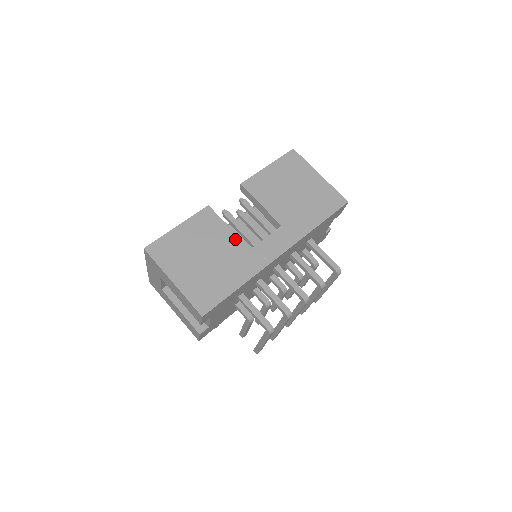
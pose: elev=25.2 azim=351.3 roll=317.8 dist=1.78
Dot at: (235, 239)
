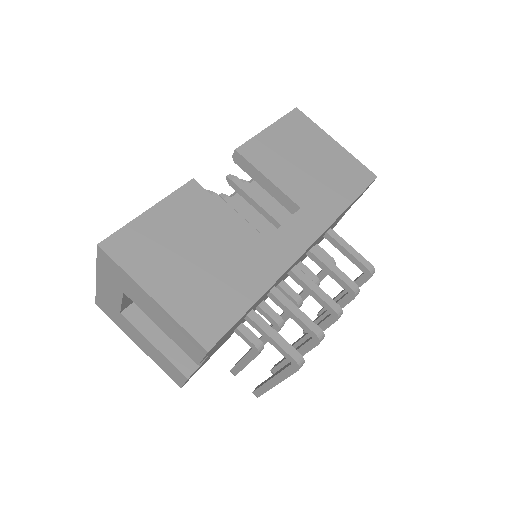
Dot at: (240, 227)
